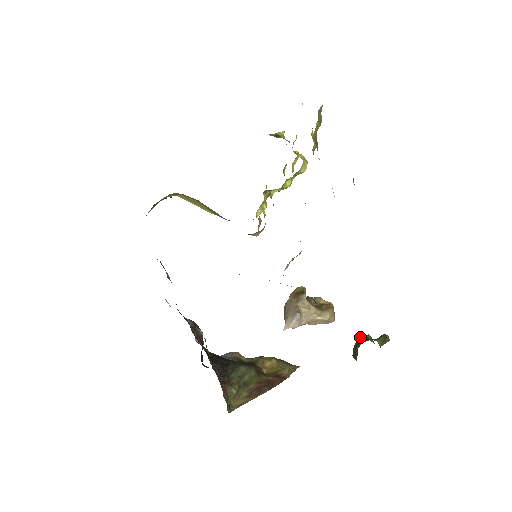
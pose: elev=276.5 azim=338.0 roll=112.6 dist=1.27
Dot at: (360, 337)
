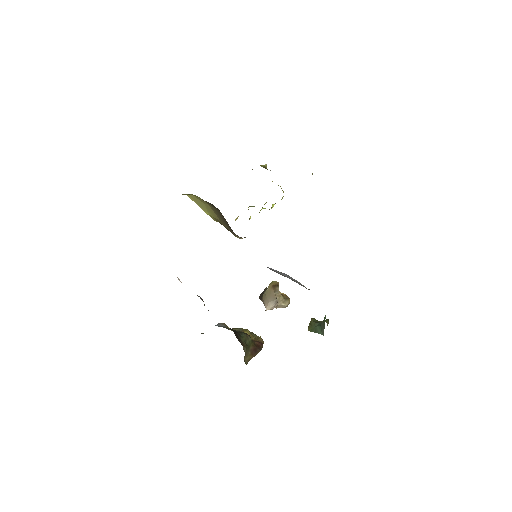
Dot at: (313, 319)
